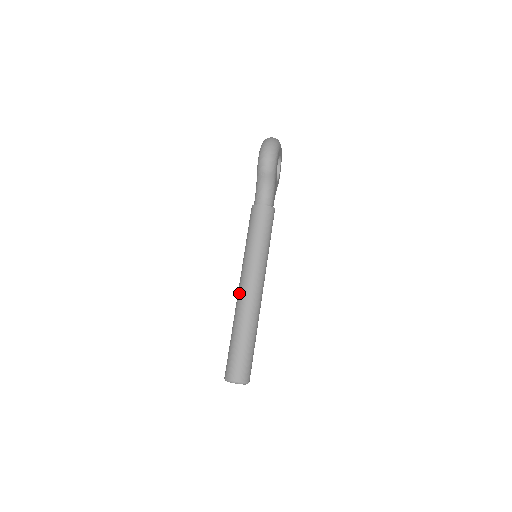
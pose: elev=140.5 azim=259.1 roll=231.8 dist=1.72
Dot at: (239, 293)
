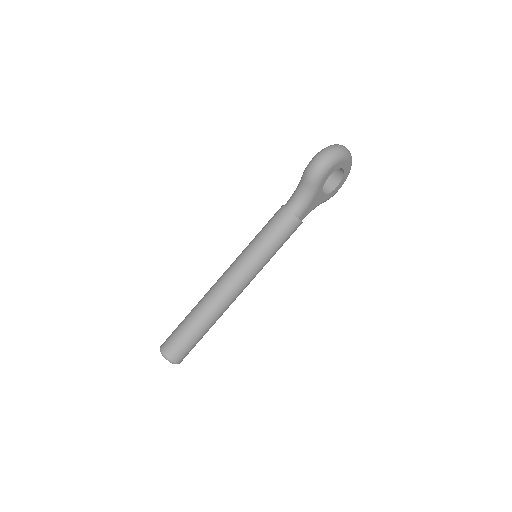
Dot at: (217, 280)
